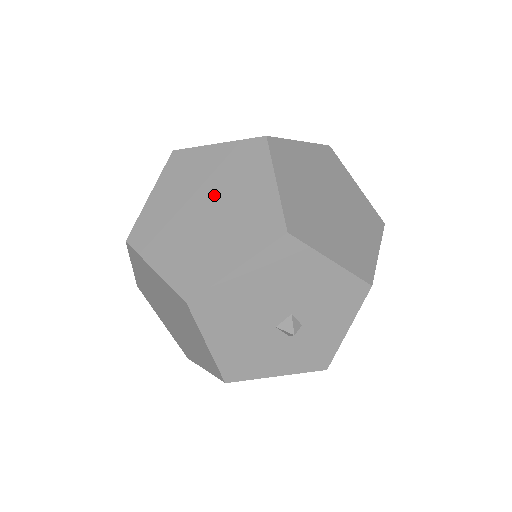
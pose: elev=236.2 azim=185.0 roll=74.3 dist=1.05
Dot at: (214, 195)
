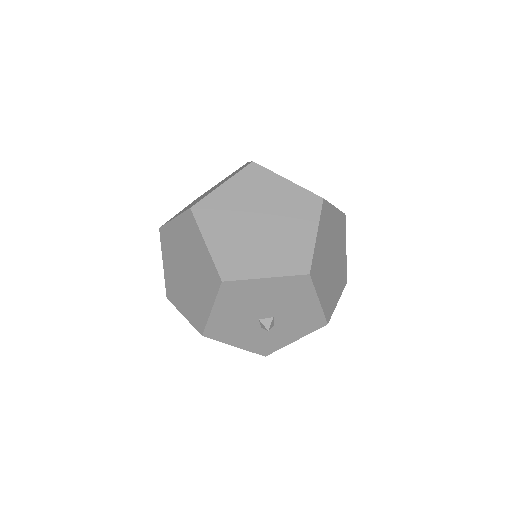
Dot at: (271, 217)
